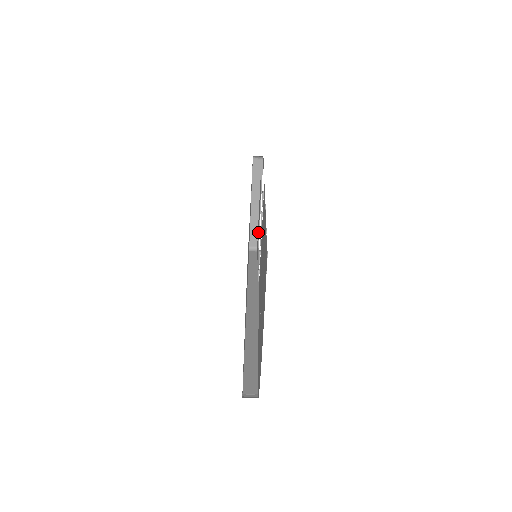
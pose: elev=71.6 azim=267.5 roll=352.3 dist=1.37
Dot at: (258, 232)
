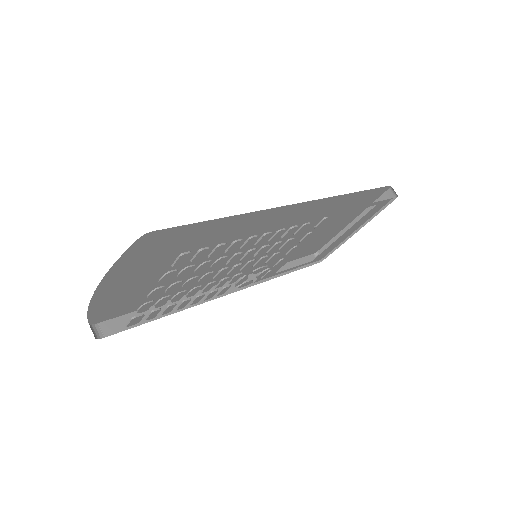
Dot at: occluded
